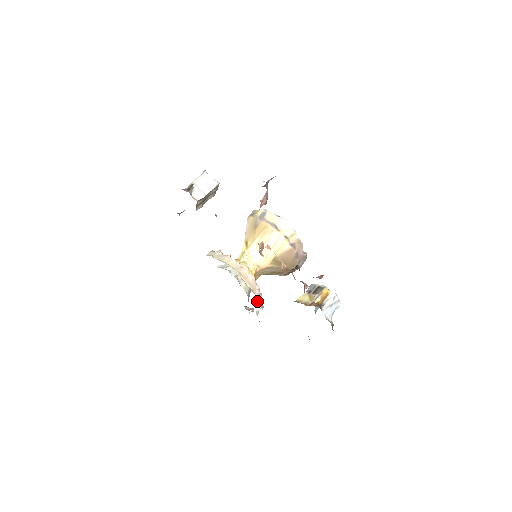
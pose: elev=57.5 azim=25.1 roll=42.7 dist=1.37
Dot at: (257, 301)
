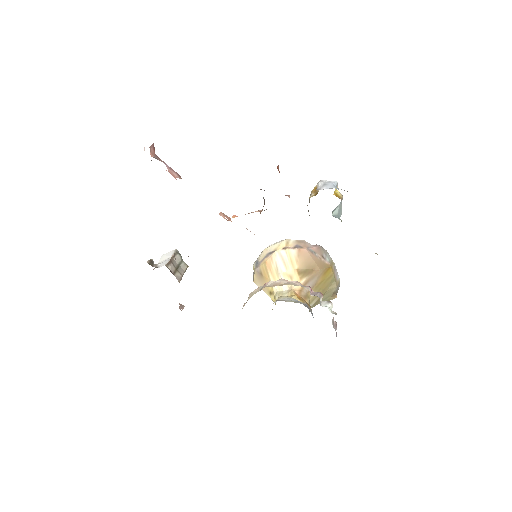
Dot at: (312, 295)
